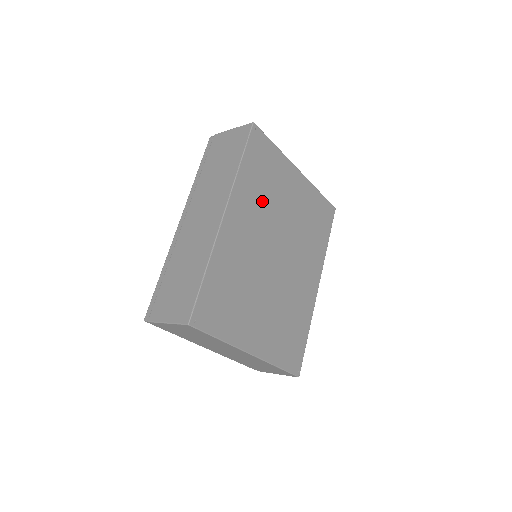
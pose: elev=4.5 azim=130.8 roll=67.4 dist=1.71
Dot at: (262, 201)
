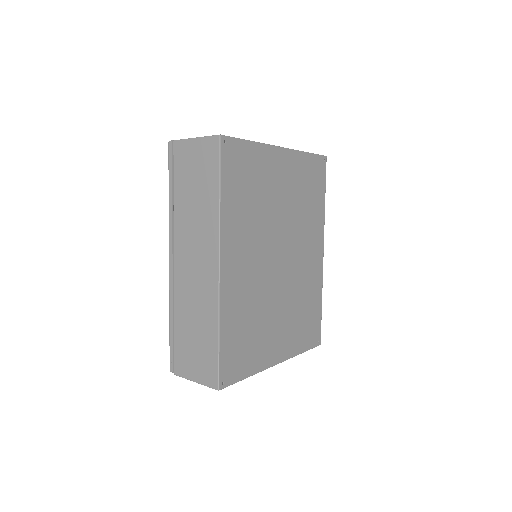
Dot at: (252, 218)
